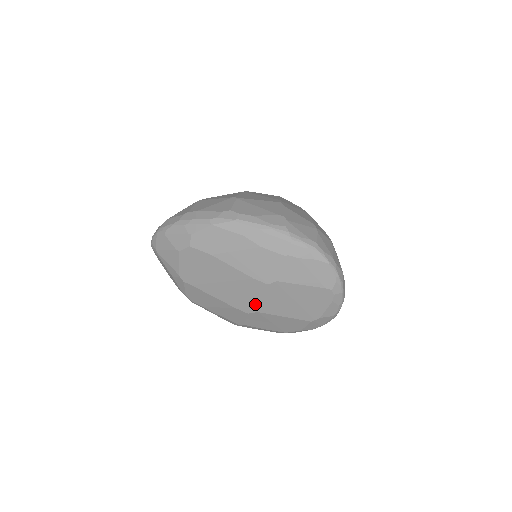
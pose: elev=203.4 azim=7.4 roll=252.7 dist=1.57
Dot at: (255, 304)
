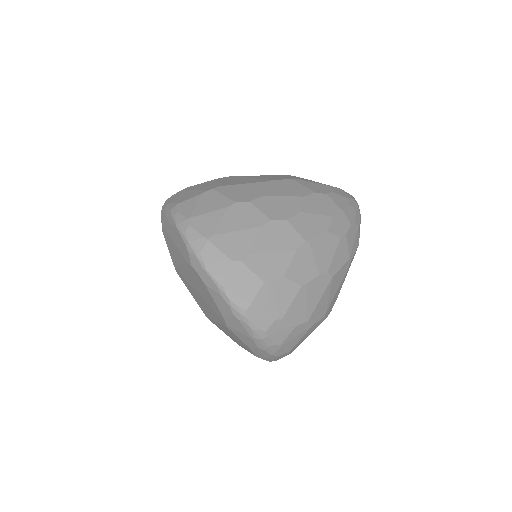
Dot at: occluded
